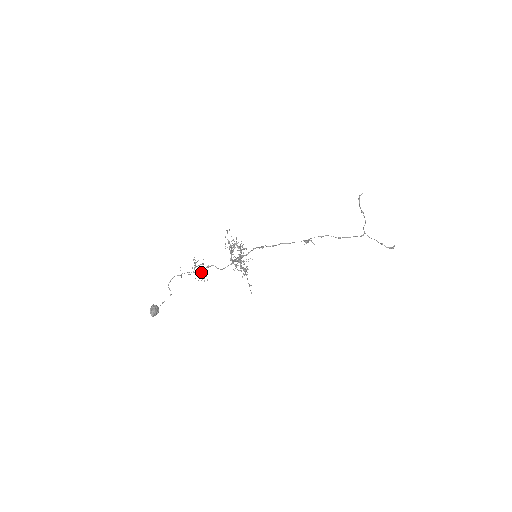
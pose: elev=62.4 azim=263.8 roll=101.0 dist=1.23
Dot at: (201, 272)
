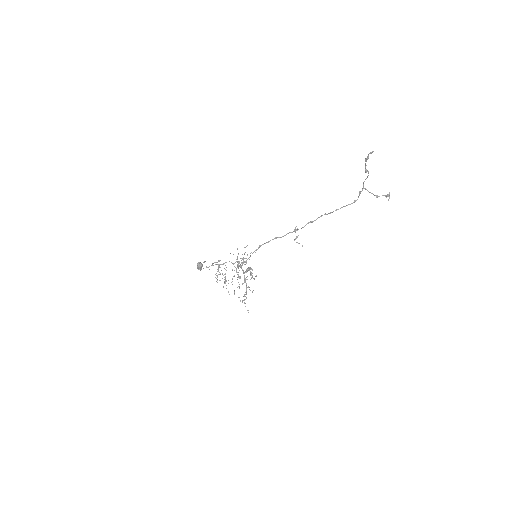
Dot at: (222, 278)
